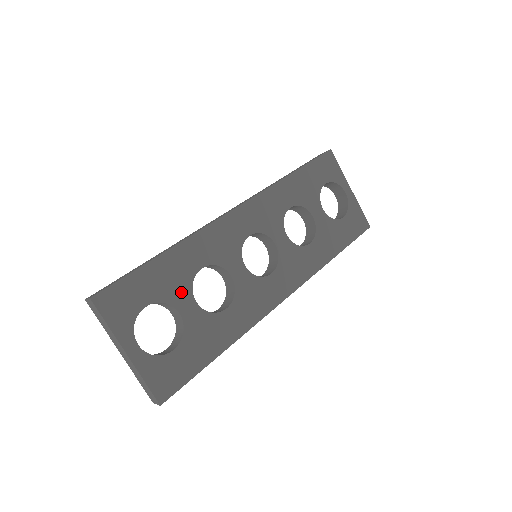
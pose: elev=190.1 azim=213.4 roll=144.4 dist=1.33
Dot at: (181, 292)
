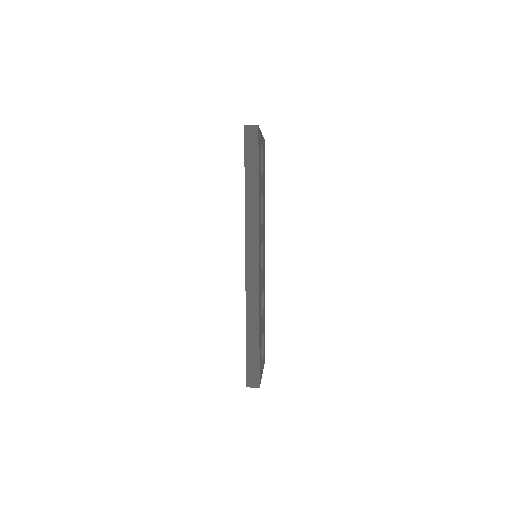
Dot at: occluded
